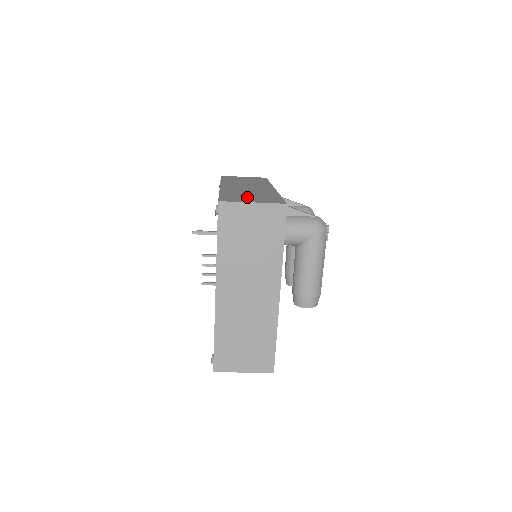
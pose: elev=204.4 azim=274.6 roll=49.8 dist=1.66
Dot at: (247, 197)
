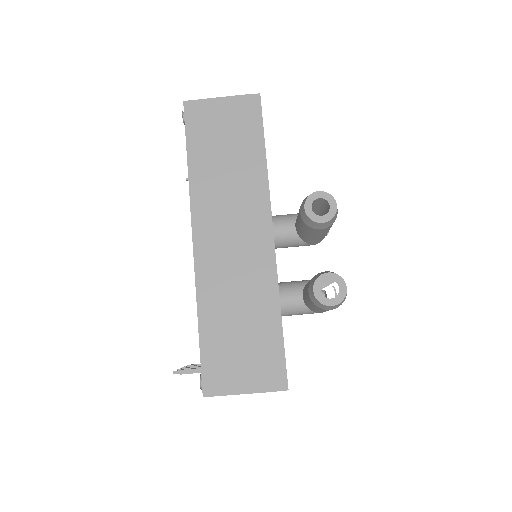
Dot at: occluded
